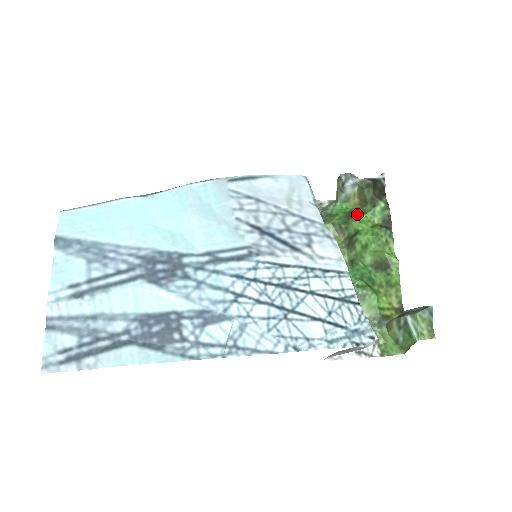
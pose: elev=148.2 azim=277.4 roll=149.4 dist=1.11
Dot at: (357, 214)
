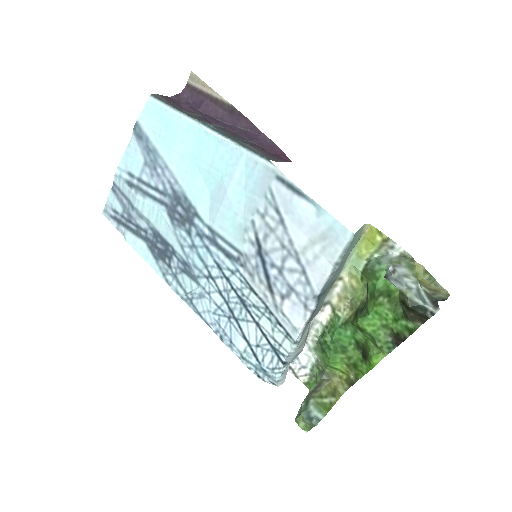
Dot at: (385, 303)
